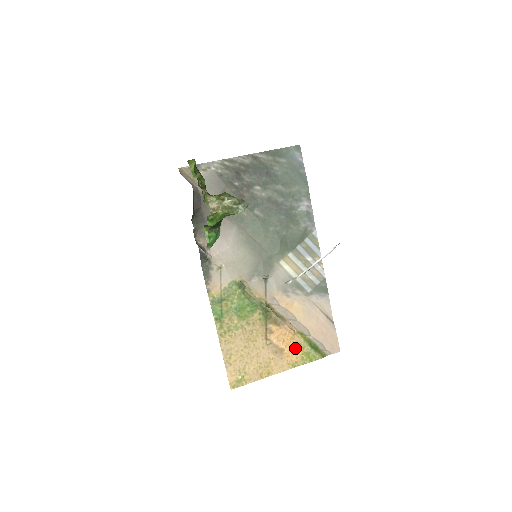
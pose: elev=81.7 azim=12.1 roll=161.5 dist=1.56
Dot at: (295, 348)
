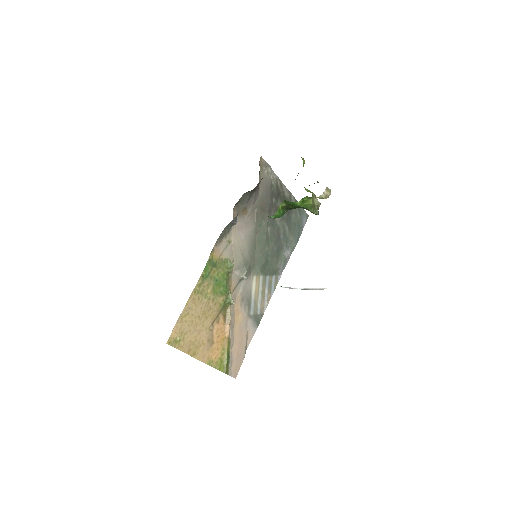
Dot at: (219, 349)
